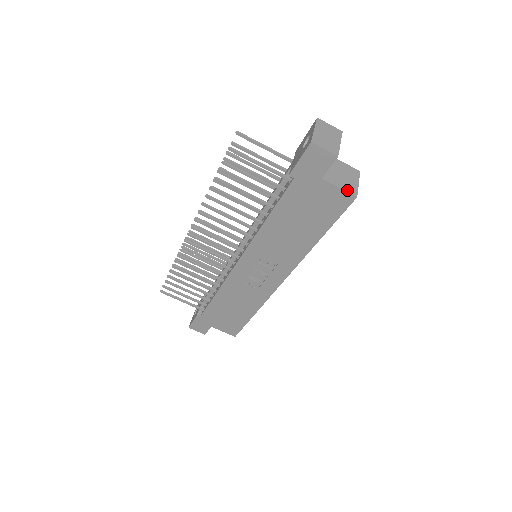
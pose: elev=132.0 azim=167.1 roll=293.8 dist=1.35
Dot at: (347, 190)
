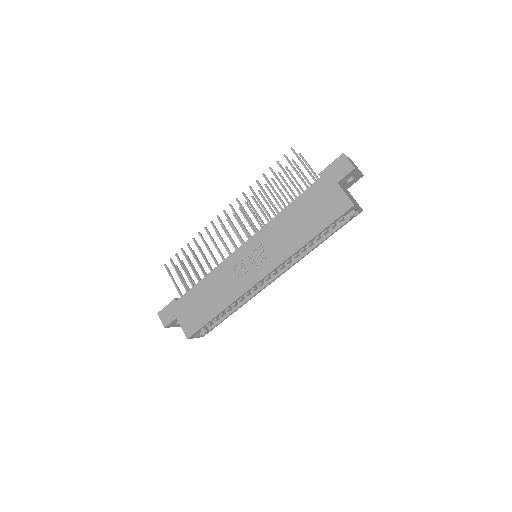
Dot at: (350, 199)
